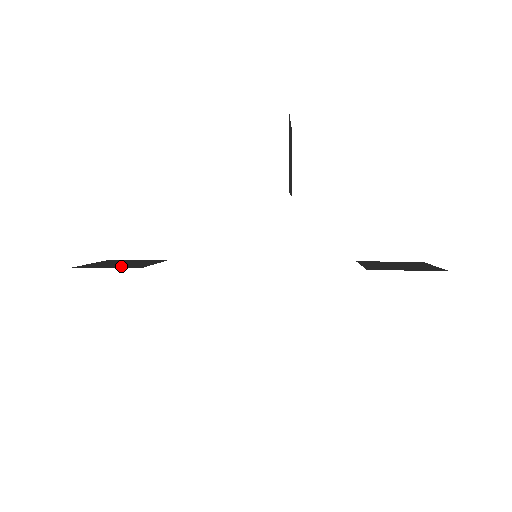
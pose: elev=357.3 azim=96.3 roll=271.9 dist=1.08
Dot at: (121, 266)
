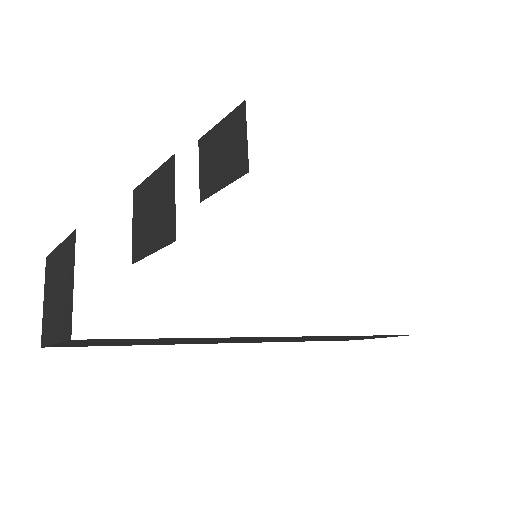
Dot at: occluded
